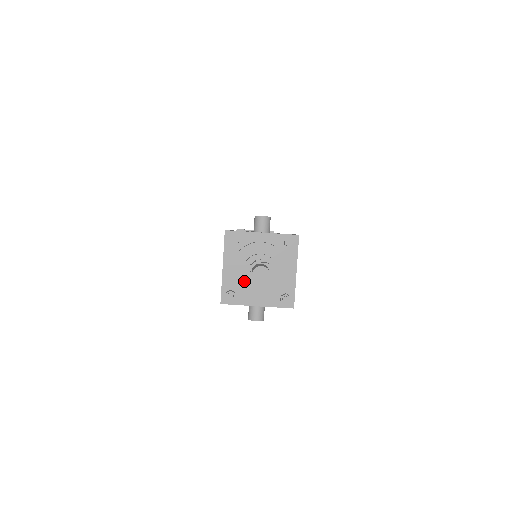
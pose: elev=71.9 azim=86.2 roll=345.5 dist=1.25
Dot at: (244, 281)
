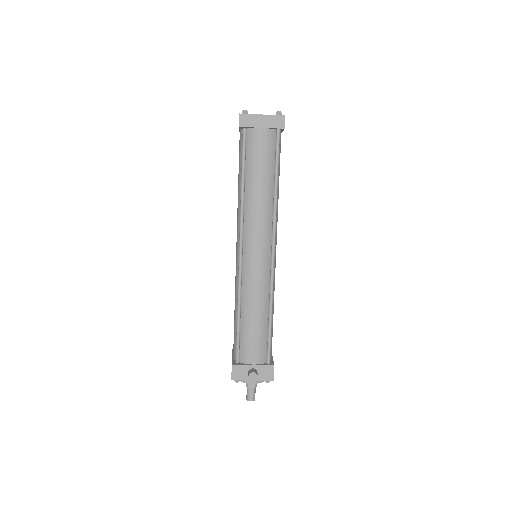
Dot at: occluded
